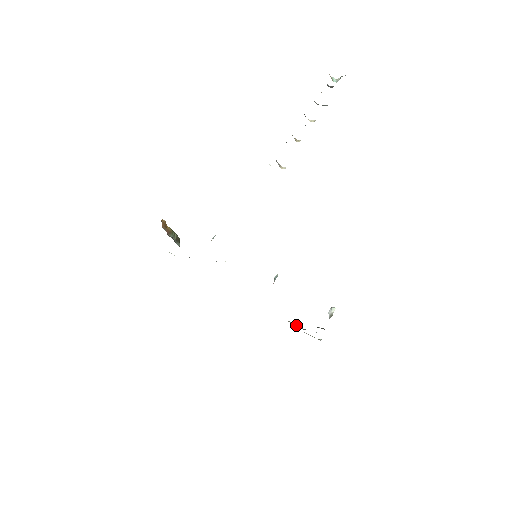
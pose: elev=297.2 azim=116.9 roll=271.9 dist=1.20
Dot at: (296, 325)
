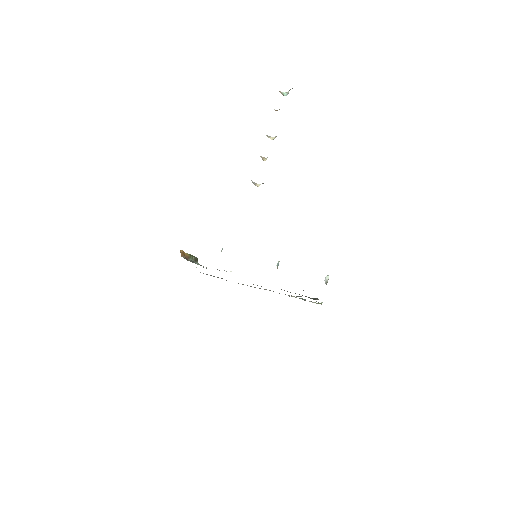
Dot at: (300, 298)
